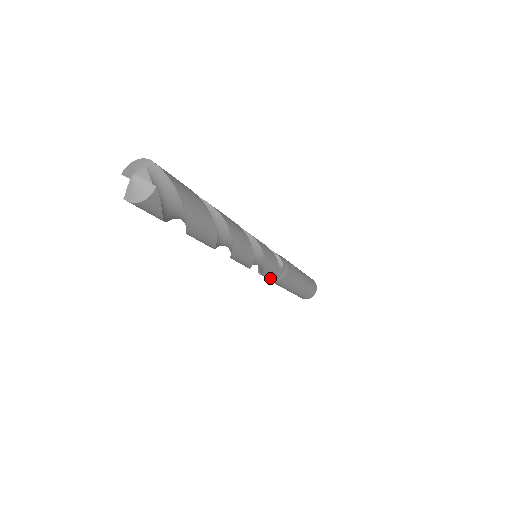
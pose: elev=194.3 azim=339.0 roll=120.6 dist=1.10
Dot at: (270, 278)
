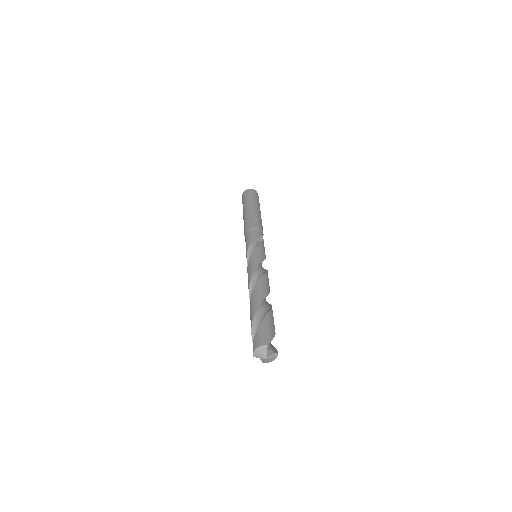
Dot at: occluded
